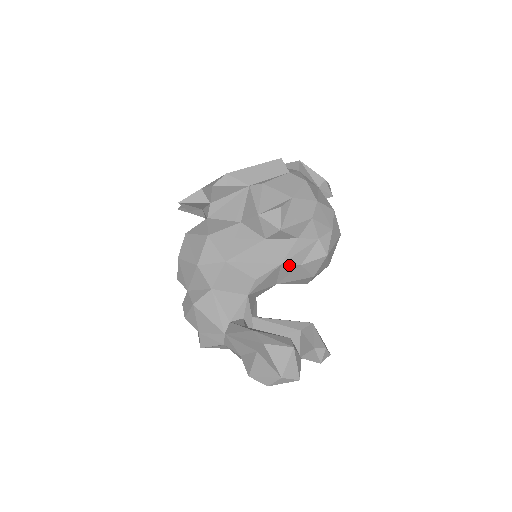
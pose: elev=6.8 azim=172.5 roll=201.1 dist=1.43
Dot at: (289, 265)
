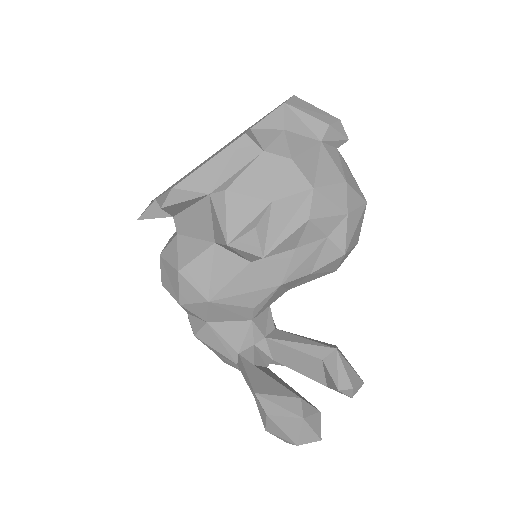
Dot at: (293, 280)
